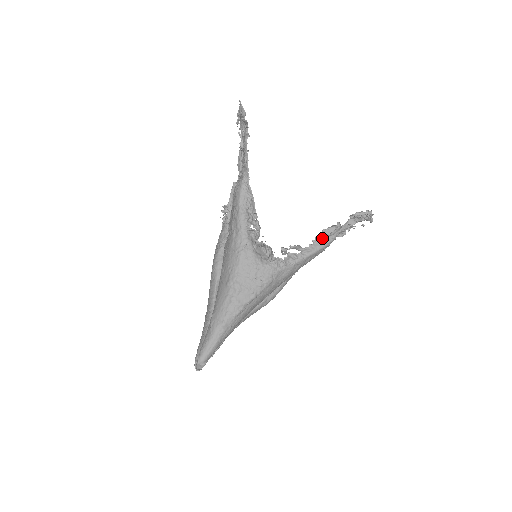
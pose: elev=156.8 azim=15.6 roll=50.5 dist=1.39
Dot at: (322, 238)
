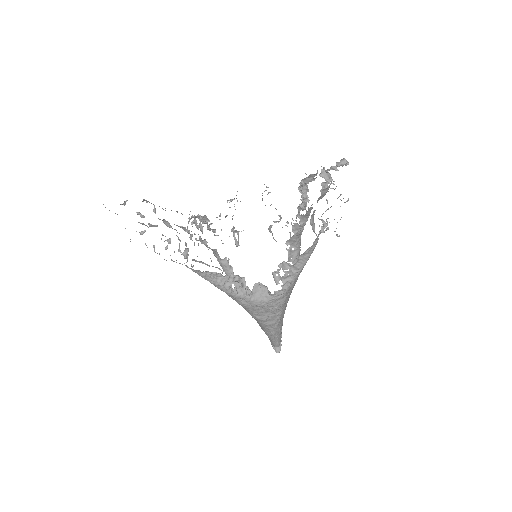
Dot at: (304, 252)
